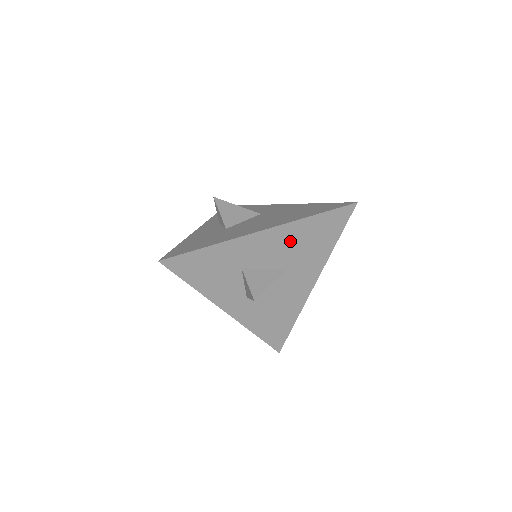
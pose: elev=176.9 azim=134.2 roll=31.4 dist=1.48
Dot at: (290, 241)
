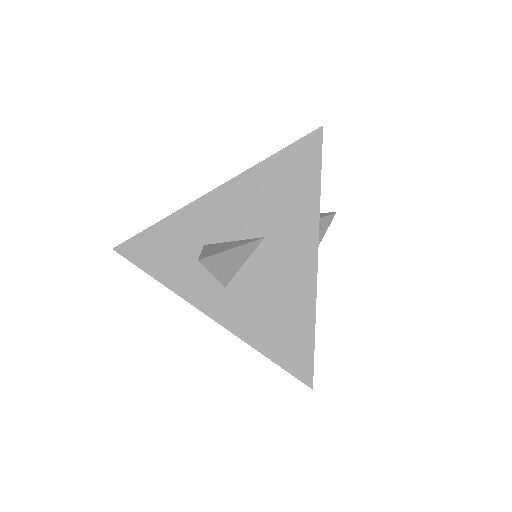
Dot at: (253, 197)
